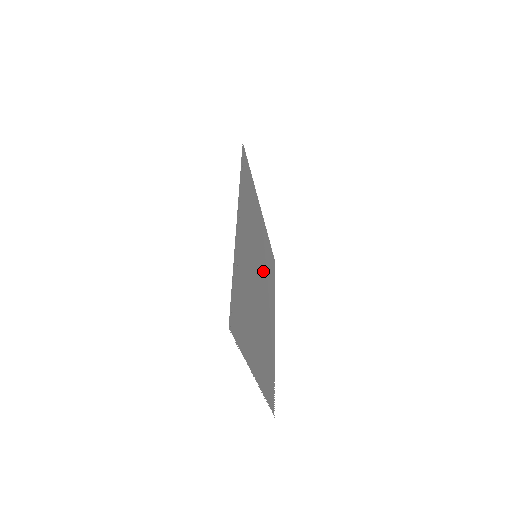
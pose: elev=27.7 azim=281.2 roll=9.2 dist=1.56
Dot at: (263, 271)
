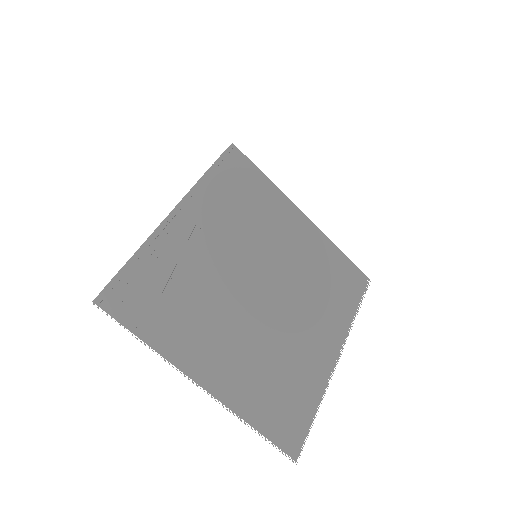
Dot at: (291, 278)
